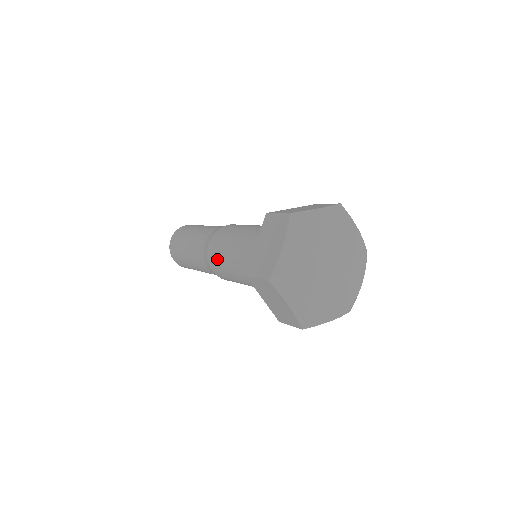
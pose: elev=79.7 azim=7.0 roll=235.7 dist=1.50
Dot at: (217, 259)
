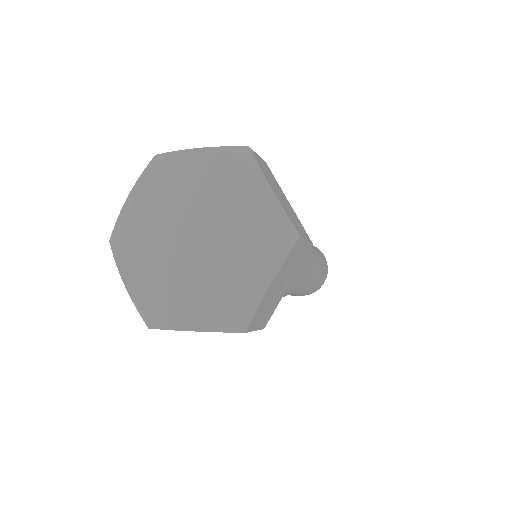
Dot at: occluded
